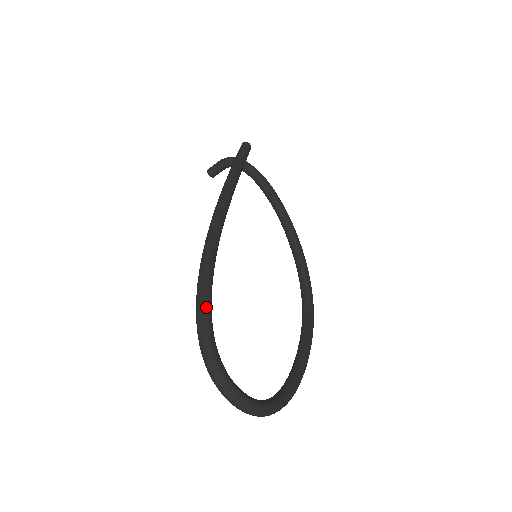
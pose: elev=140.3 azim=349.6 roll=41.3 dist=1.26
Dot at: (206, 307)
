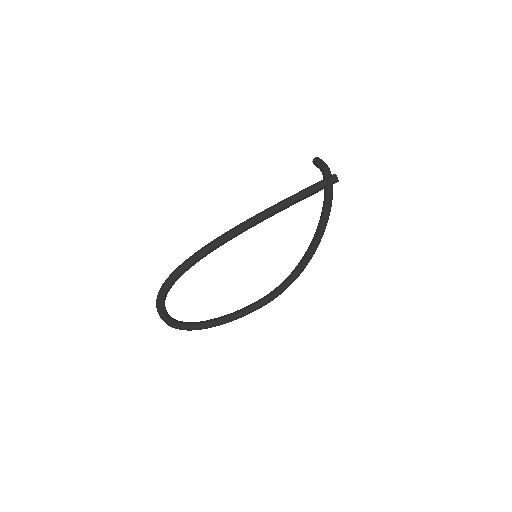
Dot at: (176, 276)
